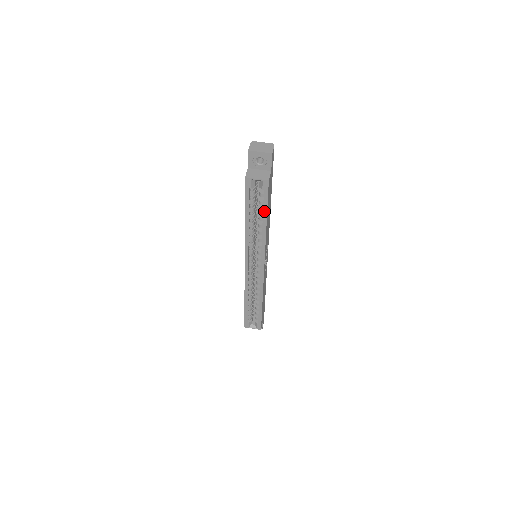
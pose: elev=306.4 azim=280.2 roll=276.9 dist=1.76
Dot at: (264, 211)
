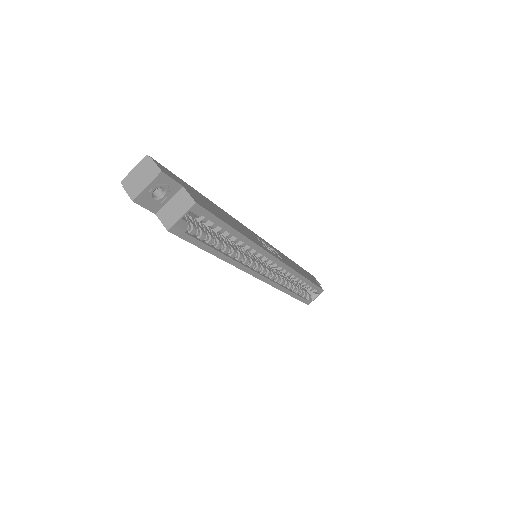
Dot at: (225, 228)
